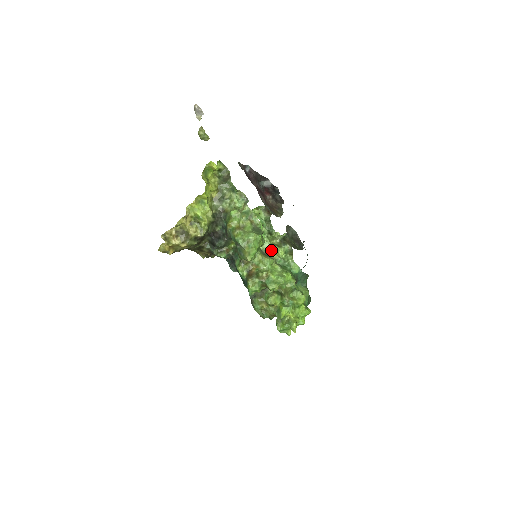
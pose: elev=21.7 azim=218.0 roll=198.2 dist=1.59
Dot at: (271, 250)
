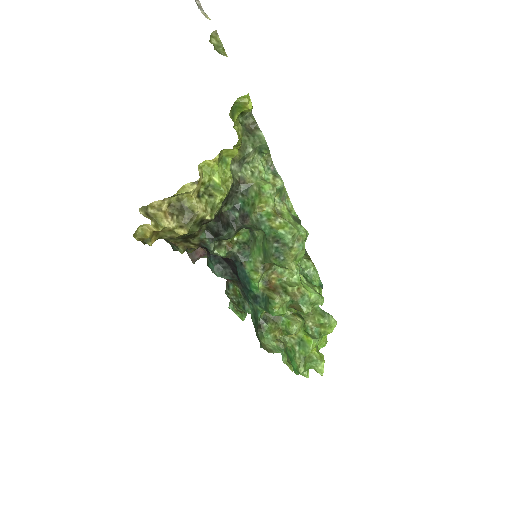
Dot at: occluded
